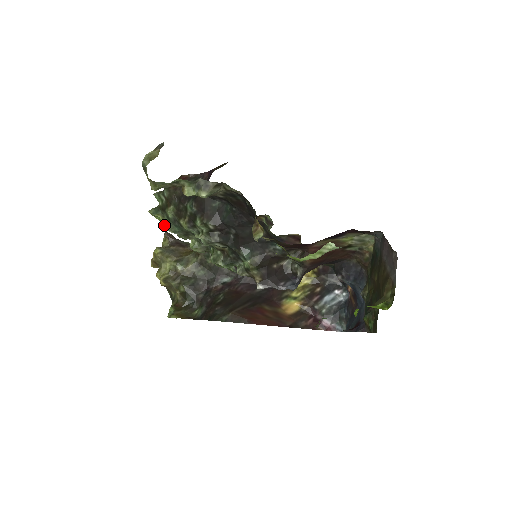
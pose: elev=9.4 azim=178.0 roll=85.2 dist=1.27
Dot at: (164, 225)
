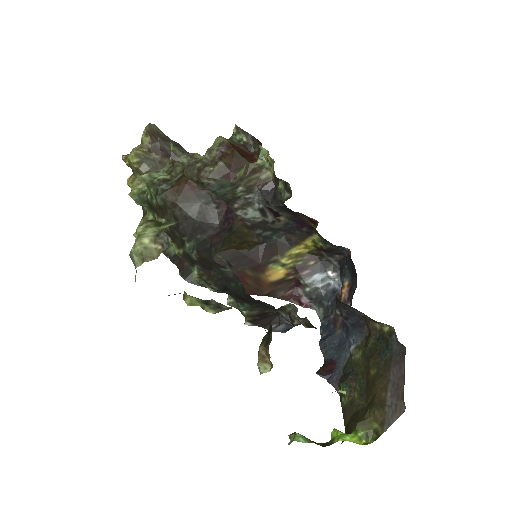
Dot at: (148, 219)
